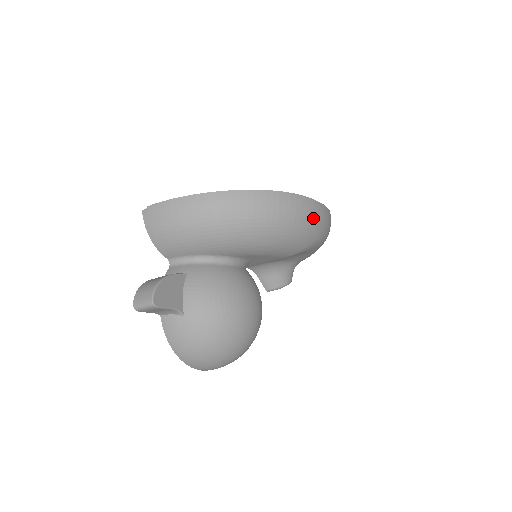
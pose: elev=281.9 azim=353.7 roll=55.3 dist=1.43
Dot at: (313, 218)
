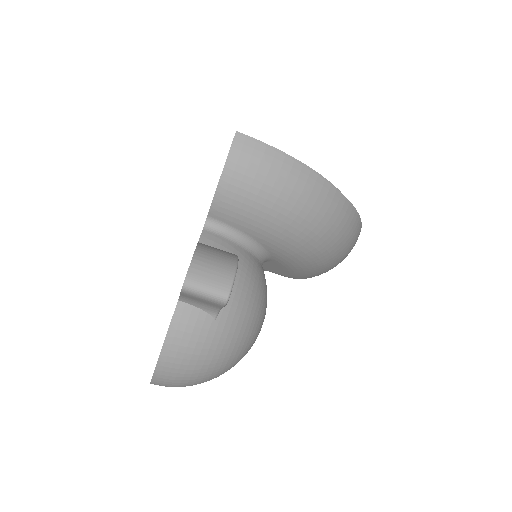
Dot at: occluded
